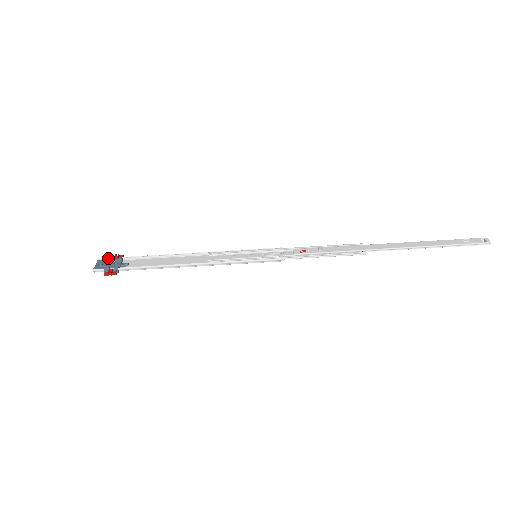
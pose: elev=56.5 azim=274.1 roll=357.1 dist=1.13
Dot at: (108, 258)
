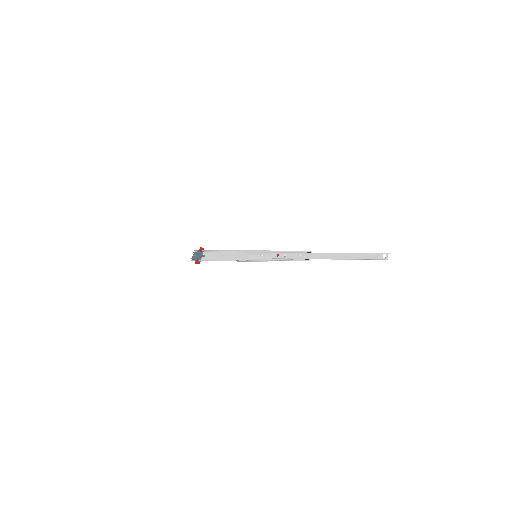
Dot at: (197, 251)
